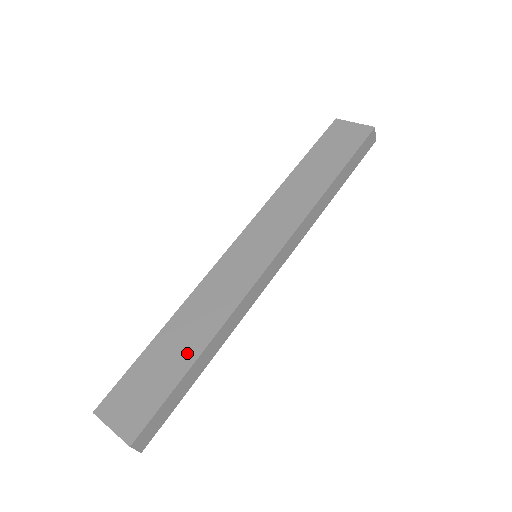
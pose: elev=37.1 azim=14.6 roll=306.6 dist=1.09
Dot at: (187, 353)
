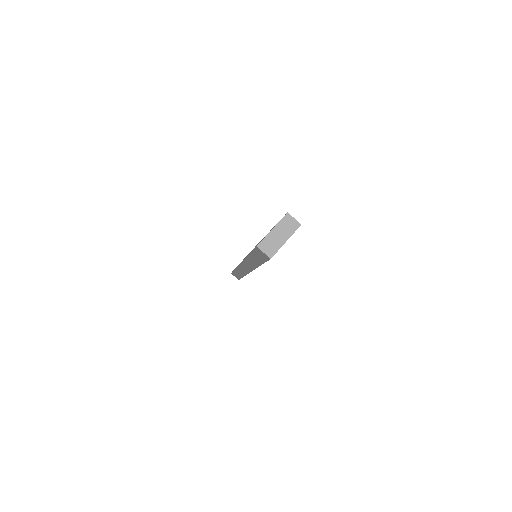
Dot at: occluded
